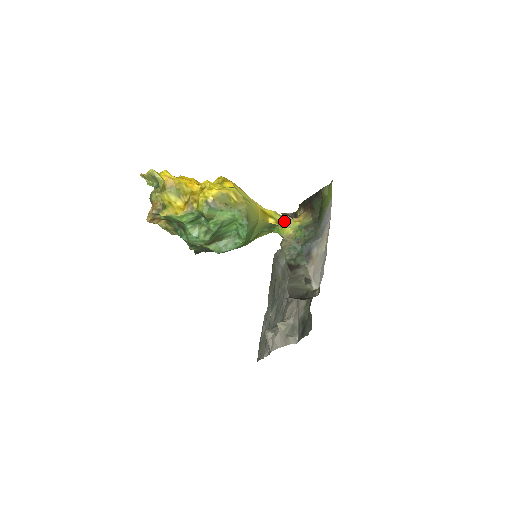
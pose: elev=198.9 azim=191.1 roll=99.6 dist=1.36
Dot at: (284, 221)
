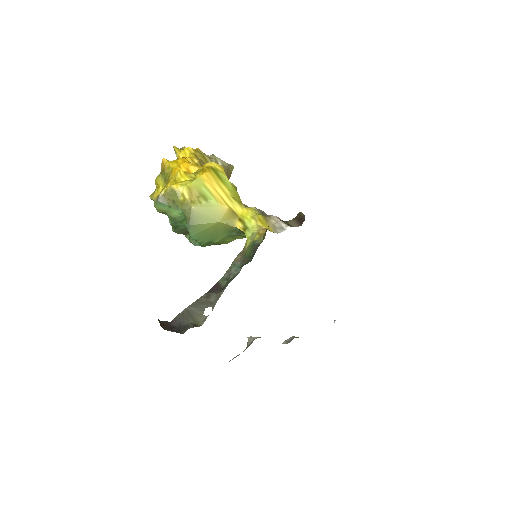
Dot at: (253, 229)
